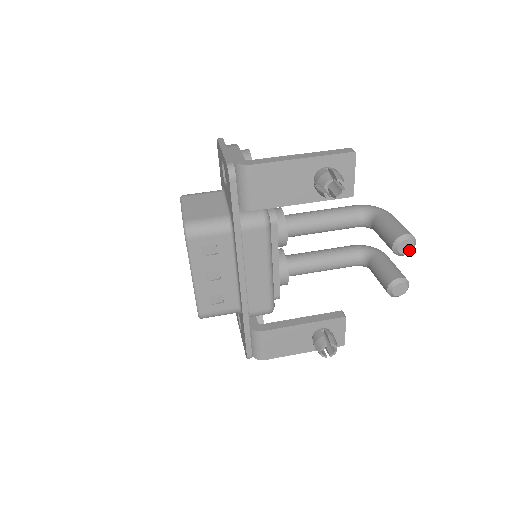
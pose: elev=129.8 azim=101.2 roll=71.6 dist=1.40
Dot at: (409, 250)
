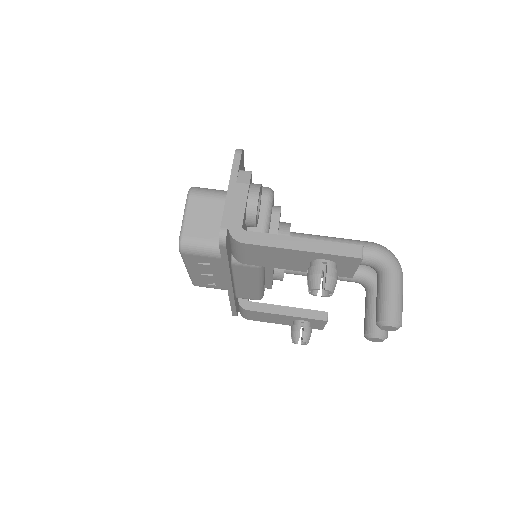
Dot at: (391, 330)
